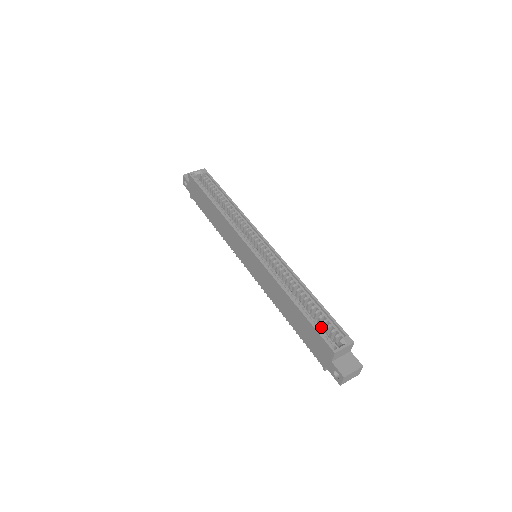
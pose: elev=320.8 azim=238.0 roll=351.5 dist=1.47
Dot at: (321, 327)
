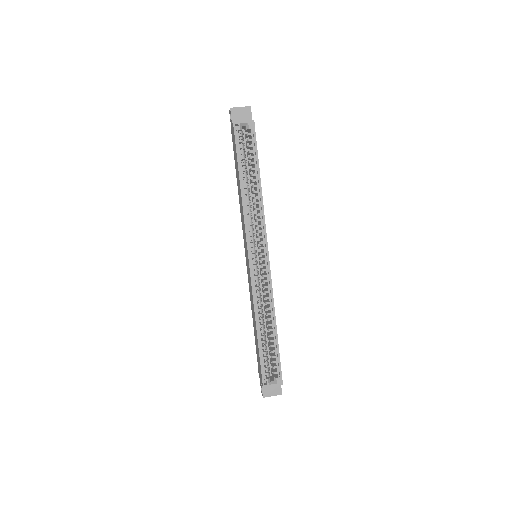
Dot at: (270, 354)
